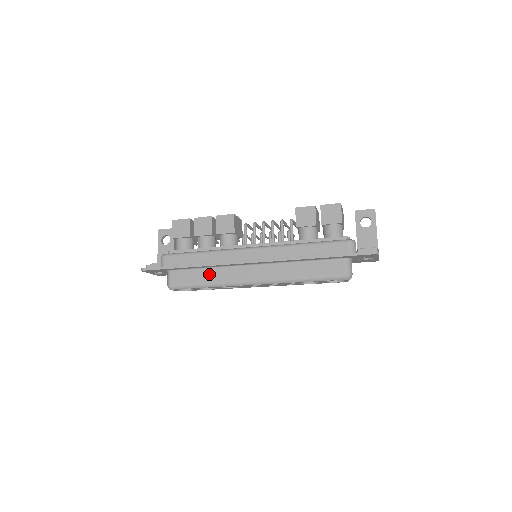
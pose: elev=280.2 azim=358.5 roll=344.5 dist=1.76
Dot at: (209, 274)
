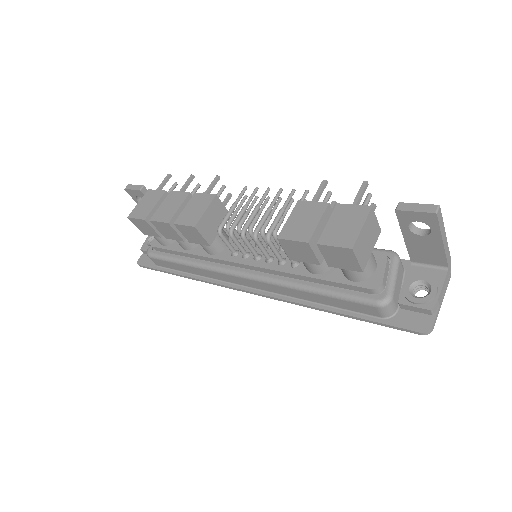
Dot at: occluded
